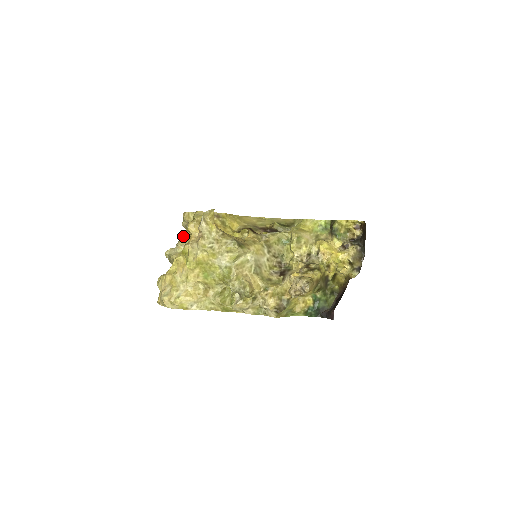
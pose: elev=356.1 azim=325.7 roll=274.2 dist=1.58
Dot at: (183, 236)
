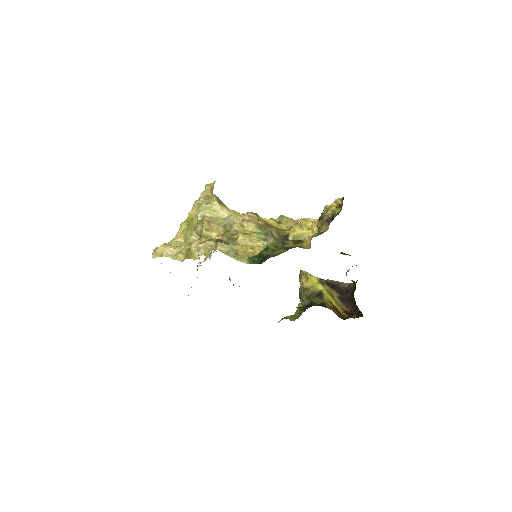
Dot at: occluded
